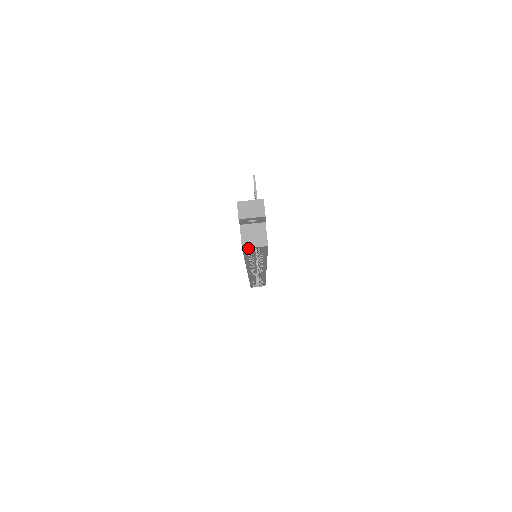
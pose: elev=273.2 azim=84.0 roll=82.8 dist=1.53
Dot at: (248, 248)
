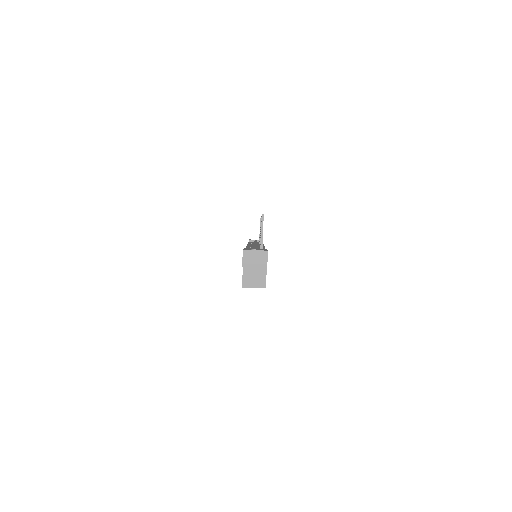
Dot at: (248, 287)
